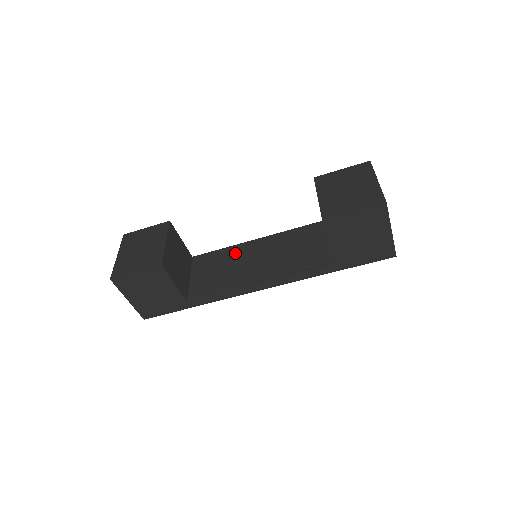
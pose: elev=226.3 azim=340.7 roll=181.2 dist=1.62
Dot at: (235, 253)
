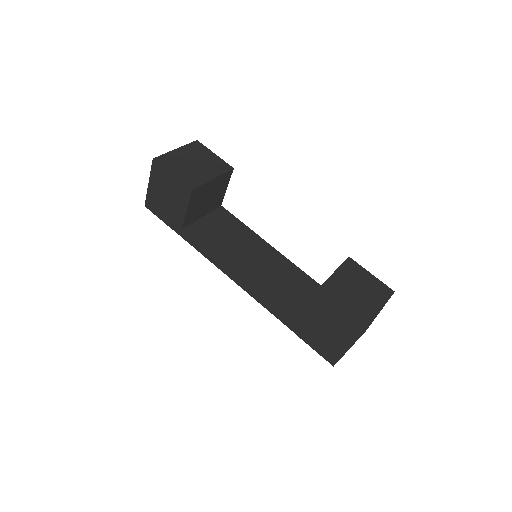
Dot at: (248, 237)
